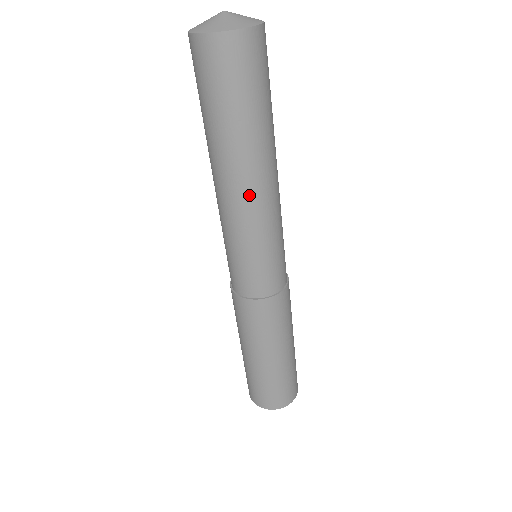
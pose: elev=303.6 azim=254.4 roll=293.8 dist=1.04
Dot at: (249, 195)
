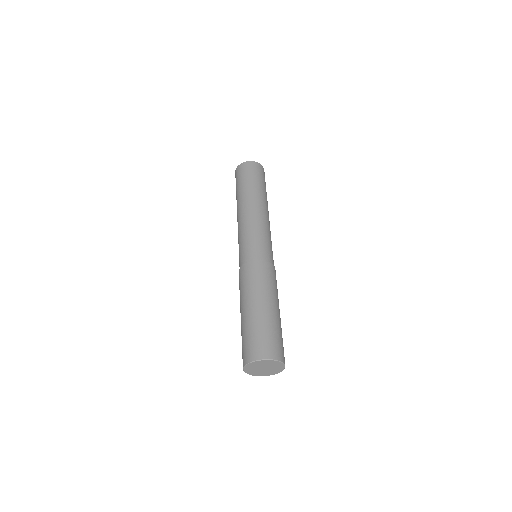
Dot at: (251, 210)
